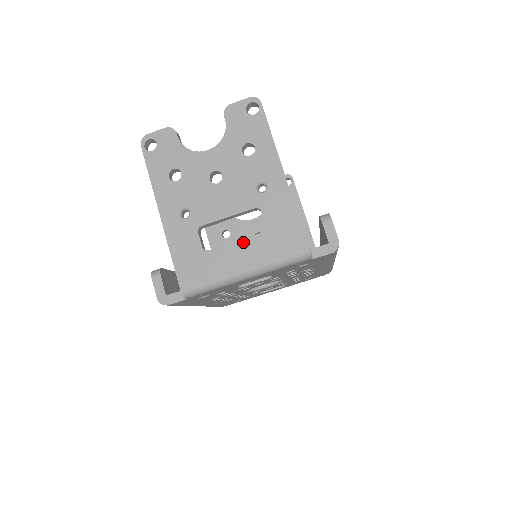
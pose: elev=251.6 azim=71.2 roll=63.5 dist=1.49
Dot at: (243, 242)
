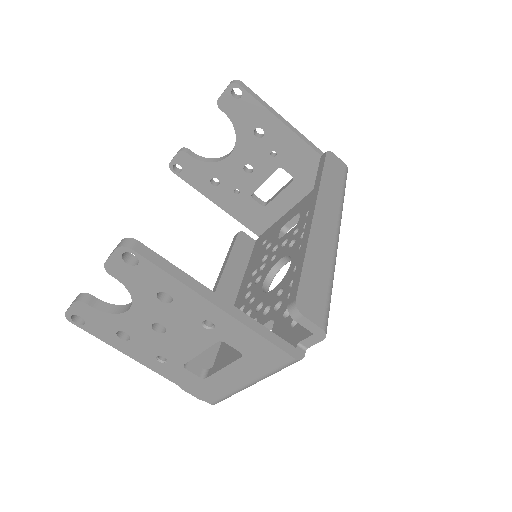
Dot at: (230, 367)
